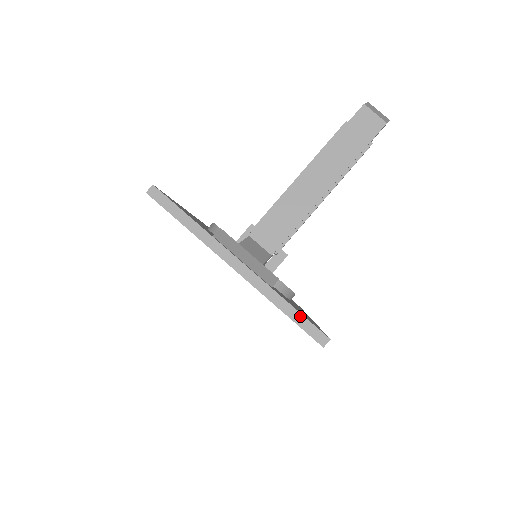
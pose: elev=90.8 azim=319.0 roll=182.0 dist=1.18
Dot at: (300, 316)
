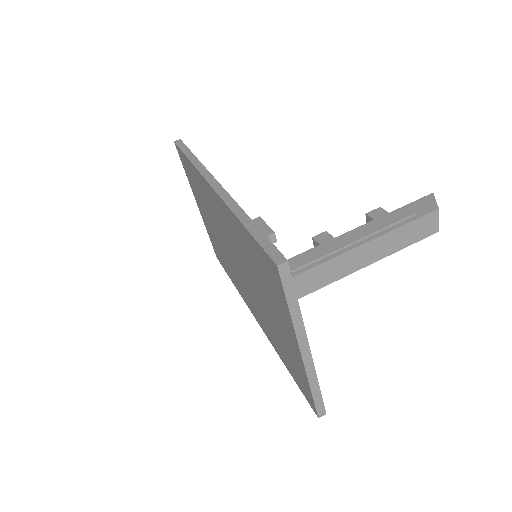
Dot at: (320, 396)
